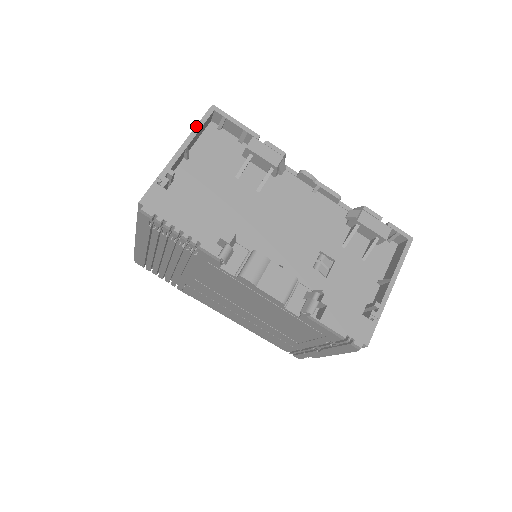
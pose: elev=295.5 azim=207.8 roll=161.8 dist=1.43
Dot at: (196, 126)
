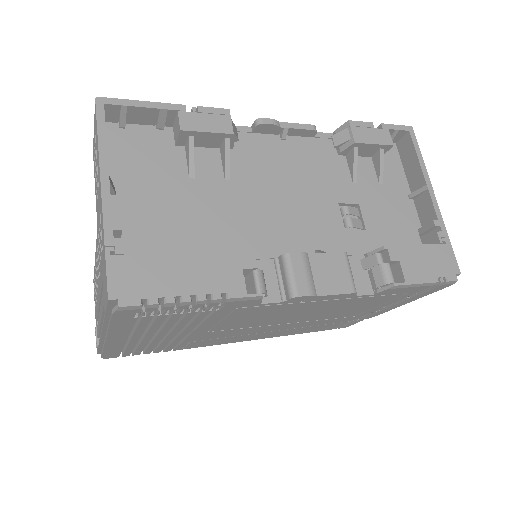
Dot at: (98, 140)
